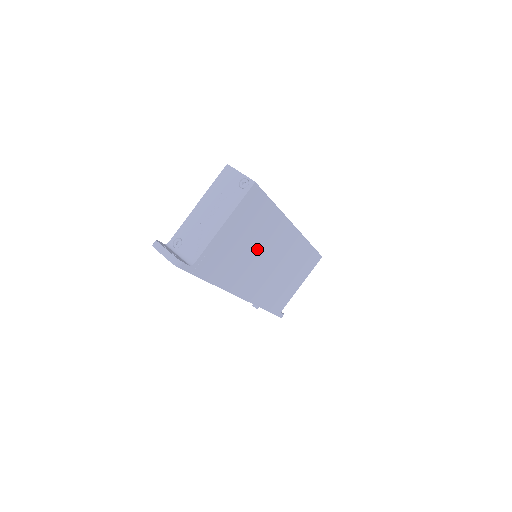
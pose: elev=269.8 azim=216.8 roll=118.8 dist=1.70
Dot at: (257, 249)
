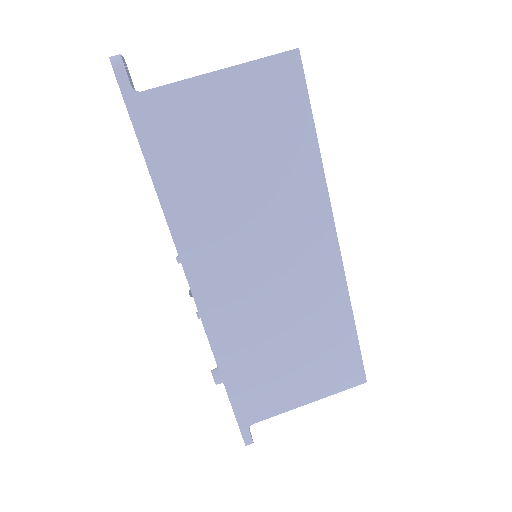
Dot at: (256, 202)
